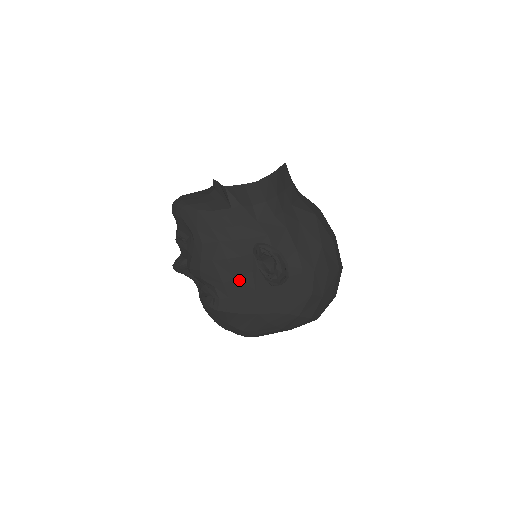
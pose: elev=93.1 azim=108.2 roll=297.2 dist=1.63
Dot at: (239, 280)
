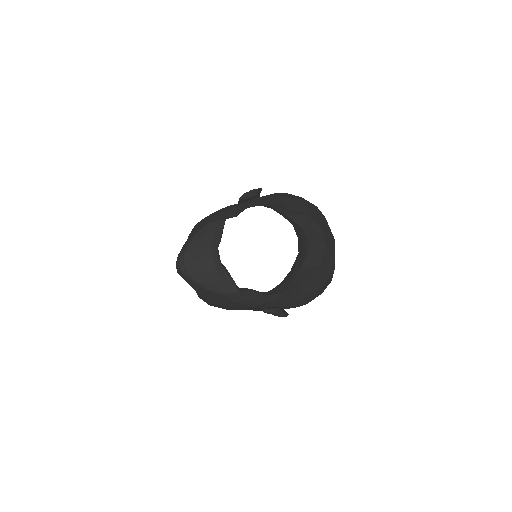
Dot at: occluded
